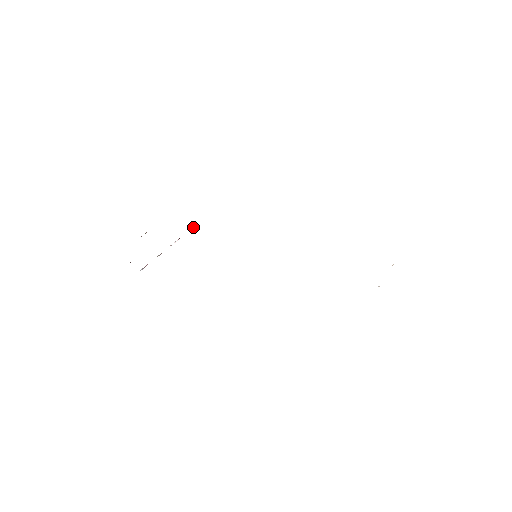
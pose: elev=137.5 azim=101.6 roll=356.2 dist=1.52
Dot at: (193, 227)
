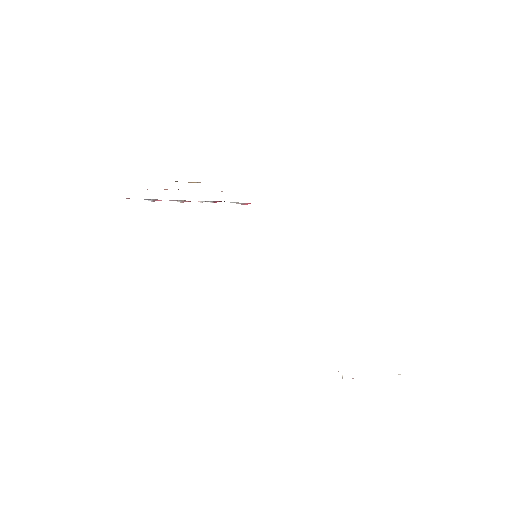
Dot at: occluded
